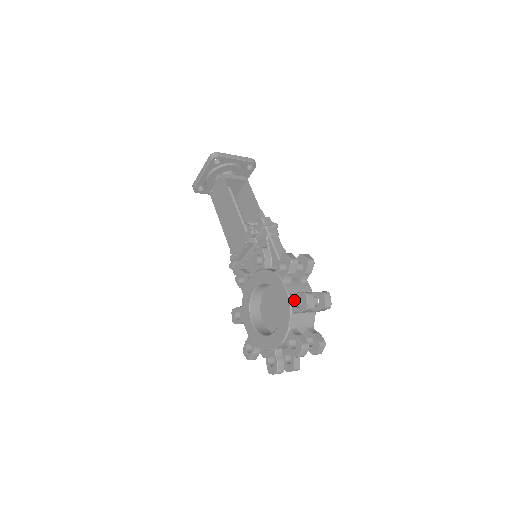
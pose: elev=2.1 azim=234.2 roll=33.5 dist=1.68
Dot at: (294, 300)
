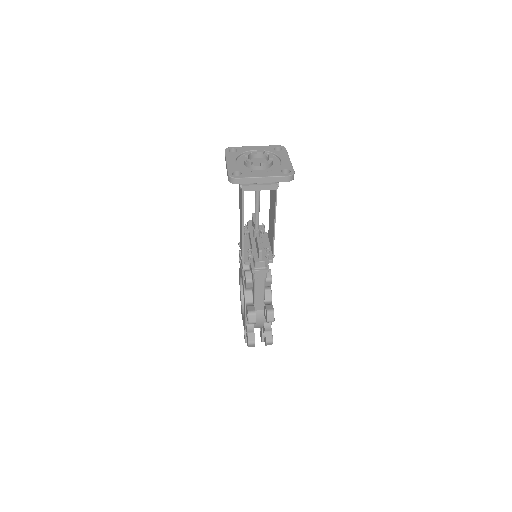
Dot at: (246, 331)
